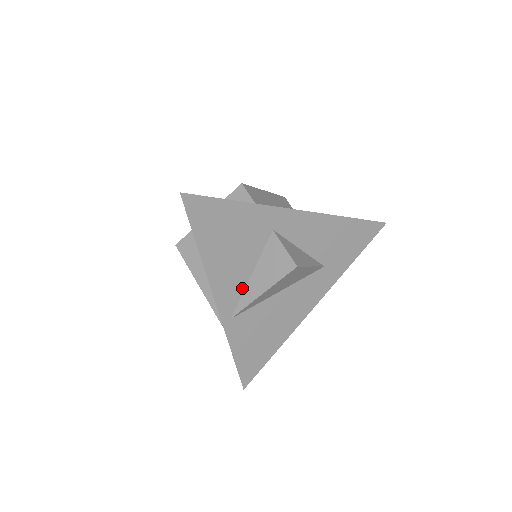
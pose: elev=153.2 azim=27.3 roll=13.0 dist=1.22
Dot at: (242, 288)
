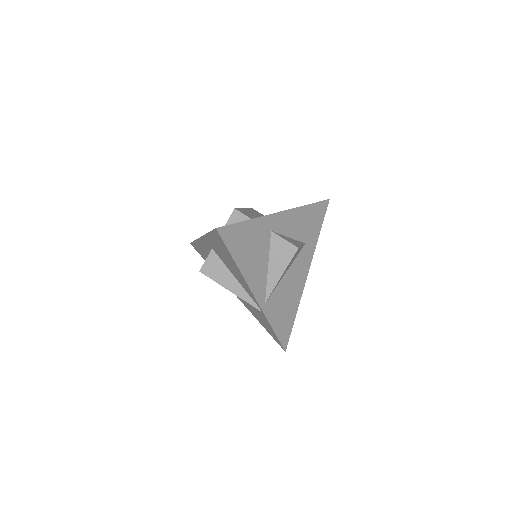
Dot at: (265, 279)
